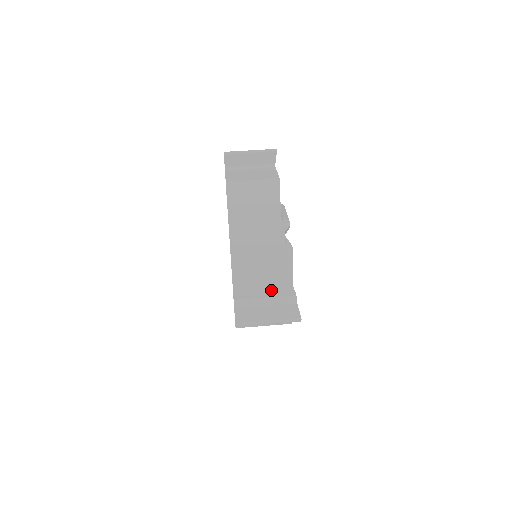
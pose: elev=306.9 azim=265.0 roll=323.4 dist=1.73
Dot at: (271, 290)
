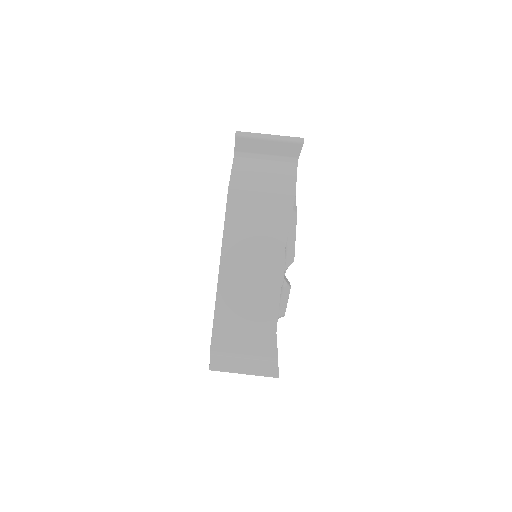
Dot at: (252, 347)
